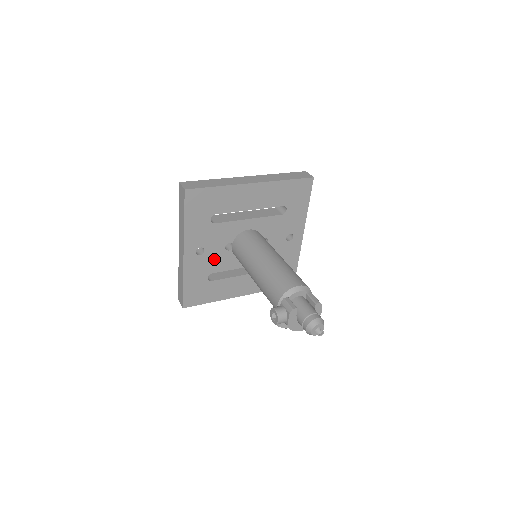
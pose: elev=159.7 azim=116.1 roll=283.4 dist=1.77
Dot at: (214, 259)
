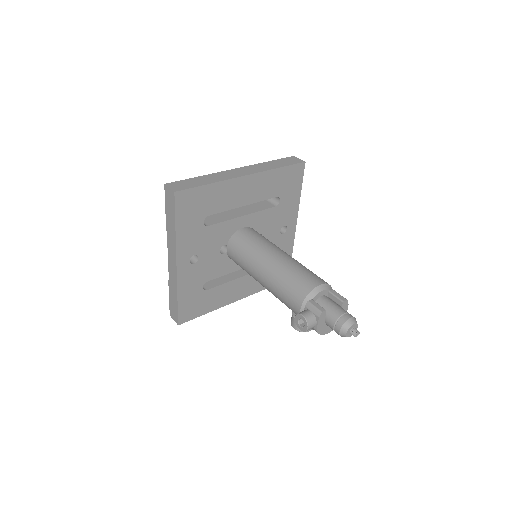
Dot at: (209, 266)
